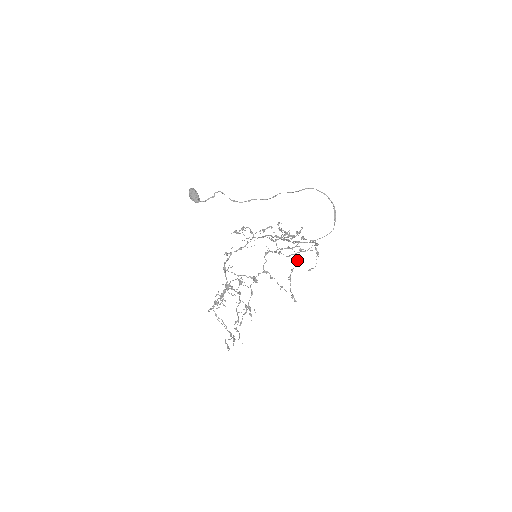
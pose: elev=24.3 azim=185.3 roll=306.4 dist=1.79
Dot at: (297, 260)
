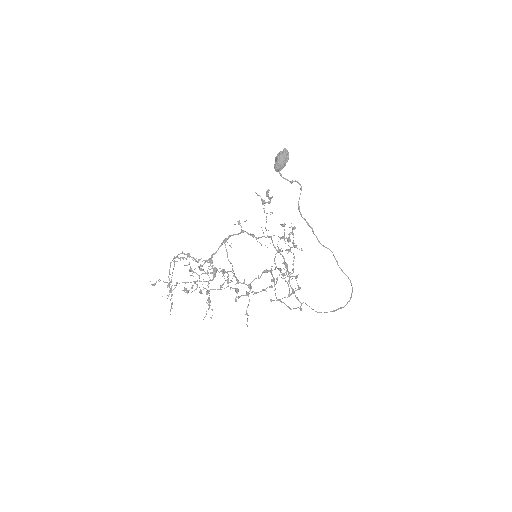
Dot at: occluded
